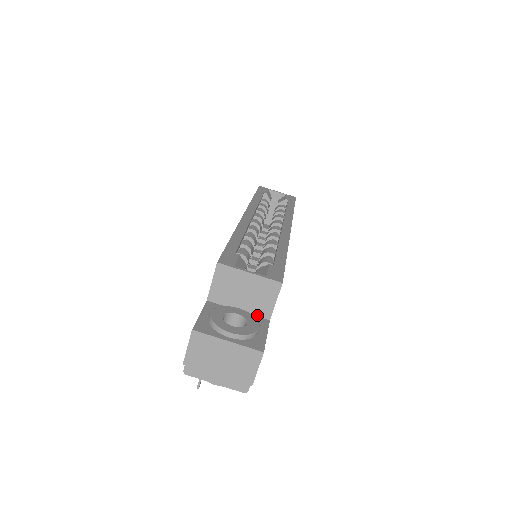
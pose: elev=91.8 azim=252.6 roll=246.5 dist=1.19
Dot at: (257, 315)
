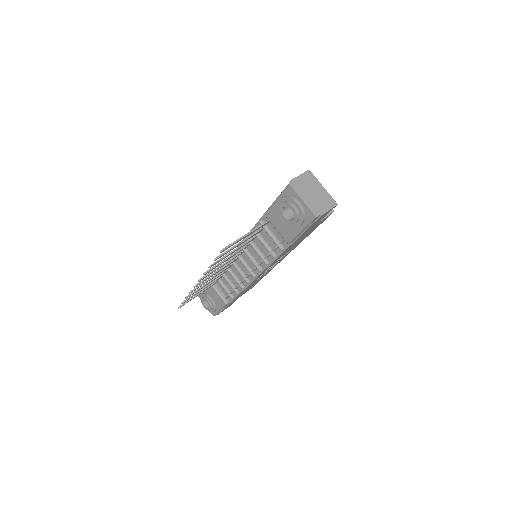
Dot at: occluded
